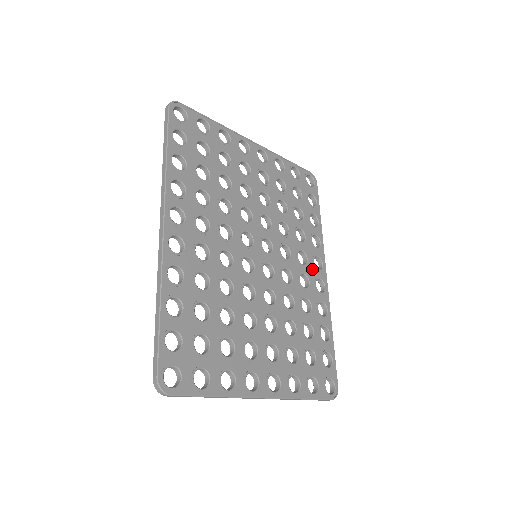
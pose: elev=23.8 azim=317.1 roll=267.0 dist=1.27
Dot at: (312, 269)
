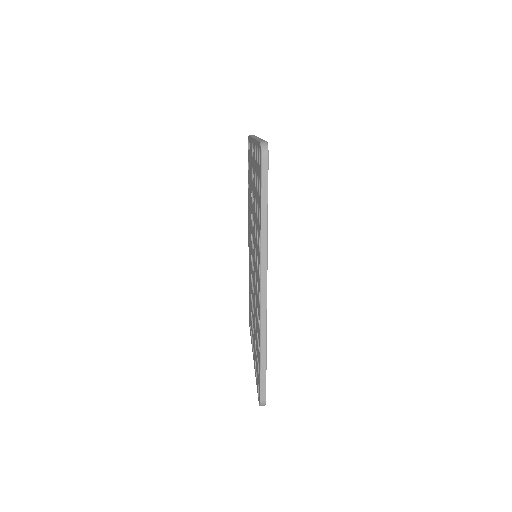
Dot at: occluded
